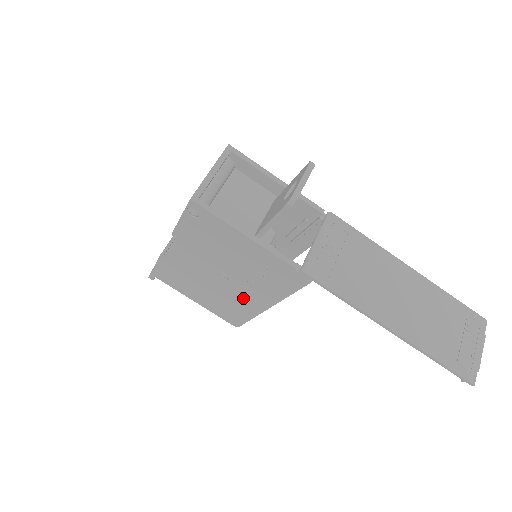
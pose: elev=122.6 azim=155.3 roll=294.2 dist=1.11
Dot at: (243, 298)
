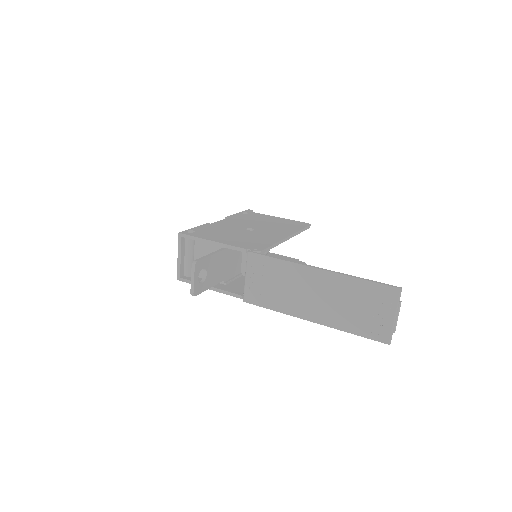
Dot at: occluded
